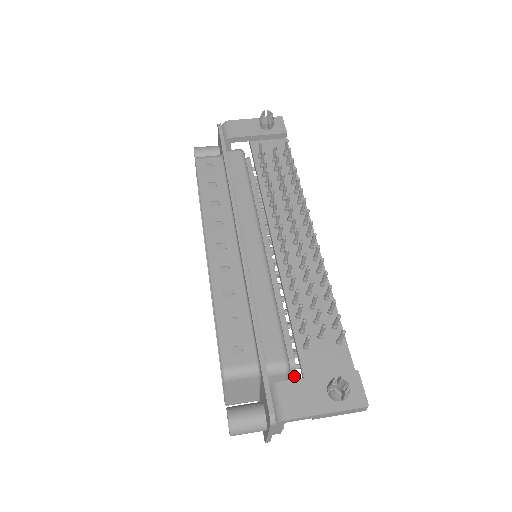
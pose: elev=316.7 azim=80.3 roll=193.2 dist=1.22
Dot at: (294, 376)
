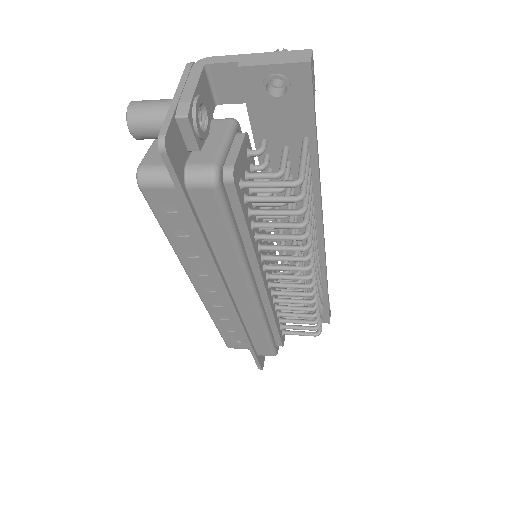
Dot at: (241, 145)
